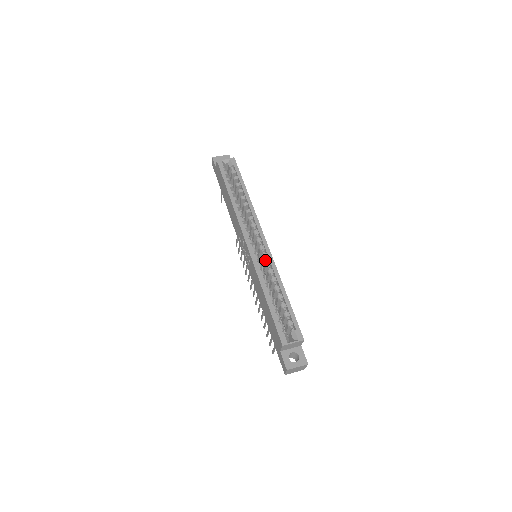
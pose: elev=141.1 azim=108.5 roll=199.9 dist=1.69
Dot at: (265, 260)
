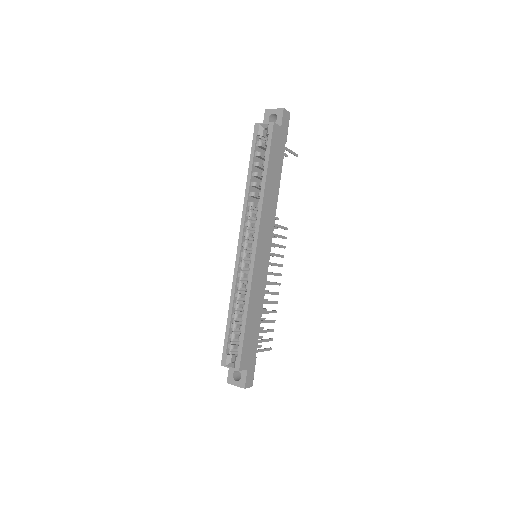
Dot at: occluded
